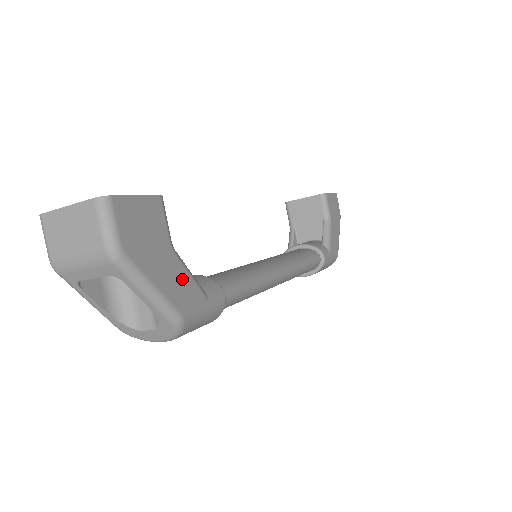
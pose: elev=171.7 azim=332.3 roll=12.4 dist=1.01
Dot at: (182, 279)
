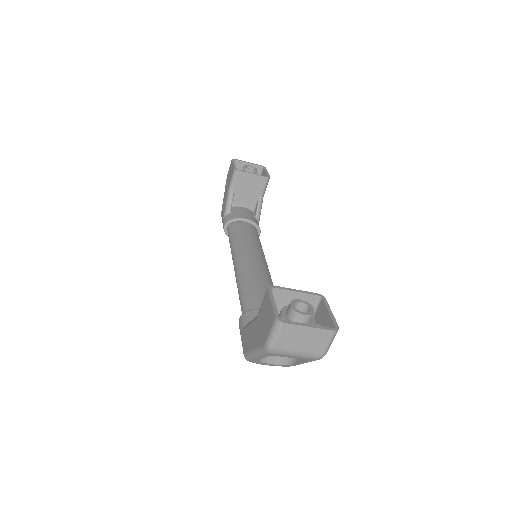
Dot at: occluded
